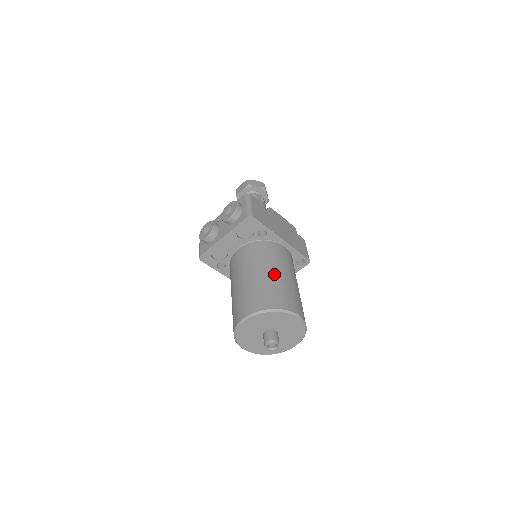
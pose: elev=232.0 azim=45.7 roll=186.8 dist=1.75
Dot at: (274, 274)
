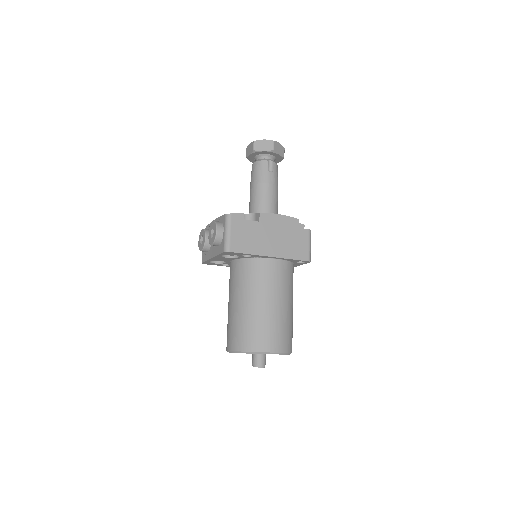
Dot at: (255, 307)
